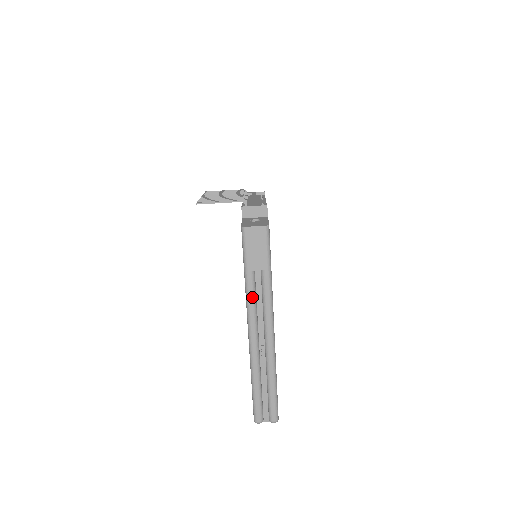
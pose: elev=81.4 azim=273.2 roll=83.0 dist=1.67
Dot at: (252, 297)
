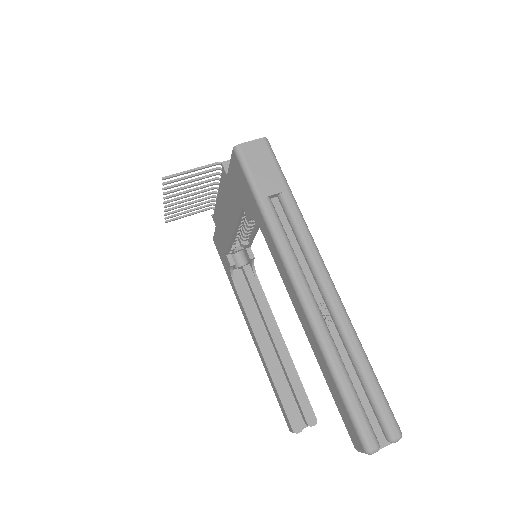
Dot at: (281, 233)
